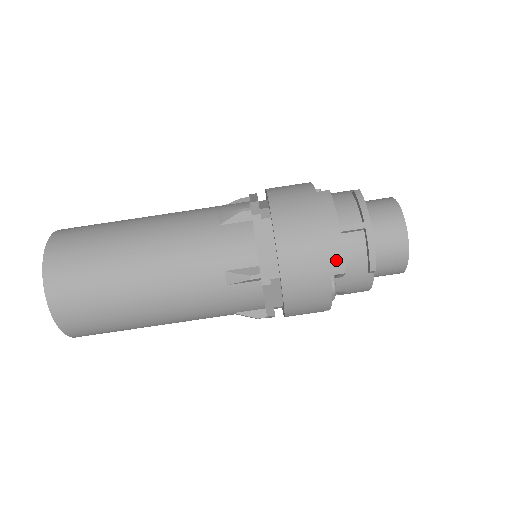
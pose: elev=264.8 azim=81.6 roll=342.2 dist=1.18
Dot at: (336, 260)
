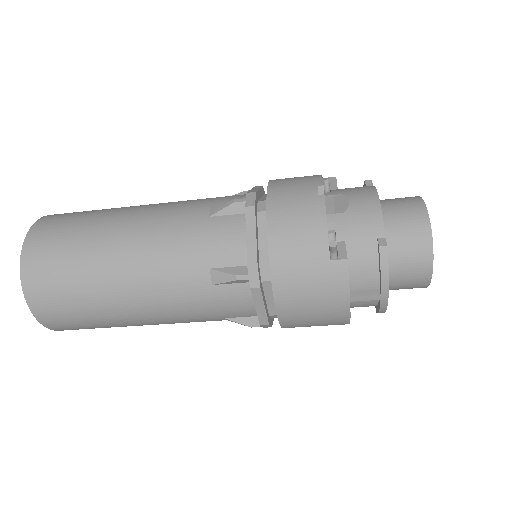
Dot at: (341, 323)
